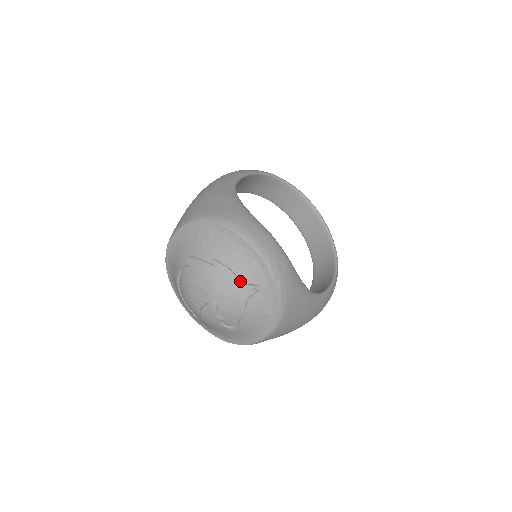
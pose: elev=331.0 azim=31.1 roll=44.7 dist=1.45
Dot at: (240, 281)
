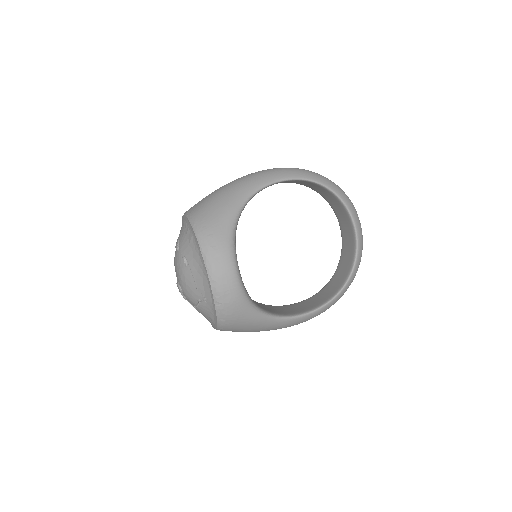
Dot at: (196, 286)
